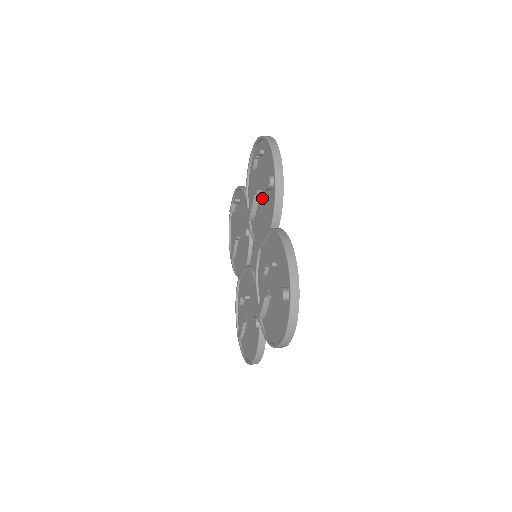
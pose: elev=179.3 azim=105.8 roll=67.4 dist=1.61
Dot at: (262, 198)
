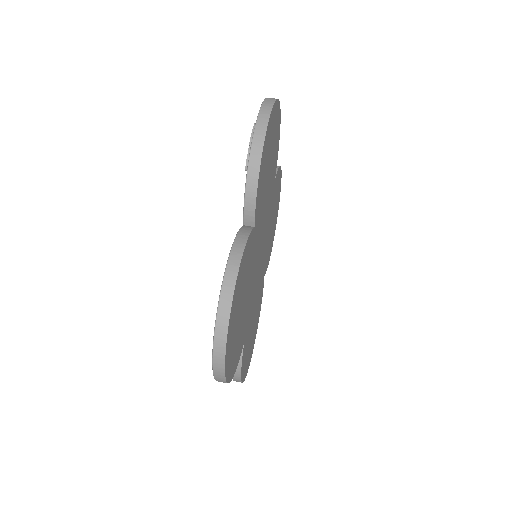
Dot at: occluded
